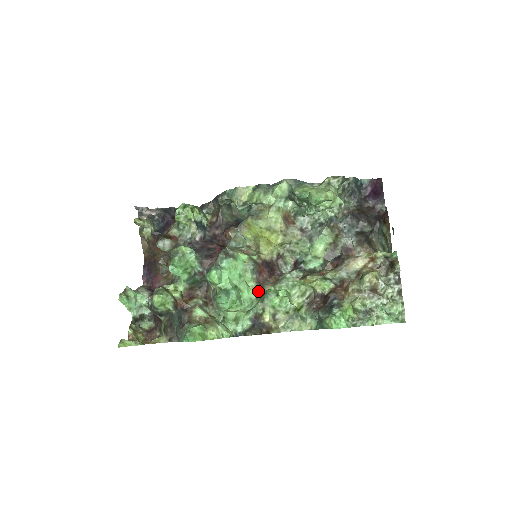
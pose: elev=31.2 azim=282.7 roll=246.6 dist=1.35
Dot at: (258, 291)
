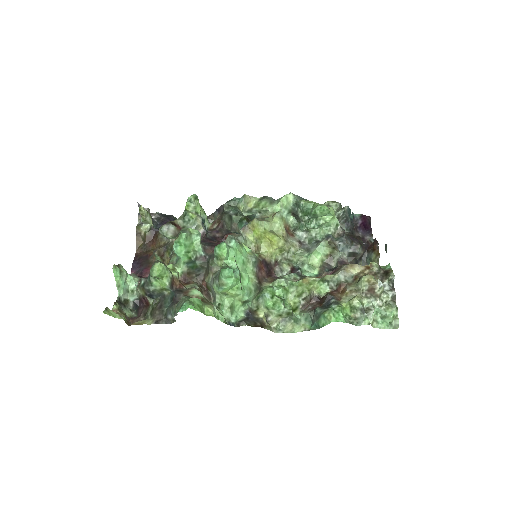
Dot at: (256, 285)
